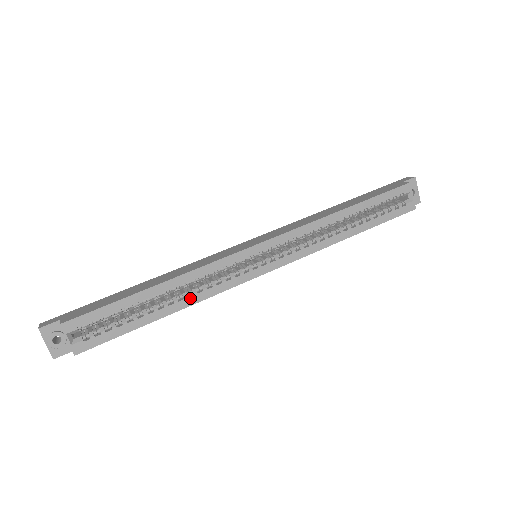
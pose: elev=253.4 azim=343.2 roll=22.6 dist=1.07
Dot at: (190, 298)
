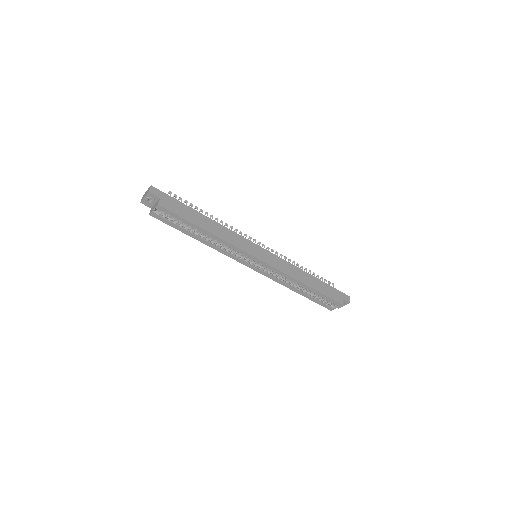
Dot at: (212, 245)
